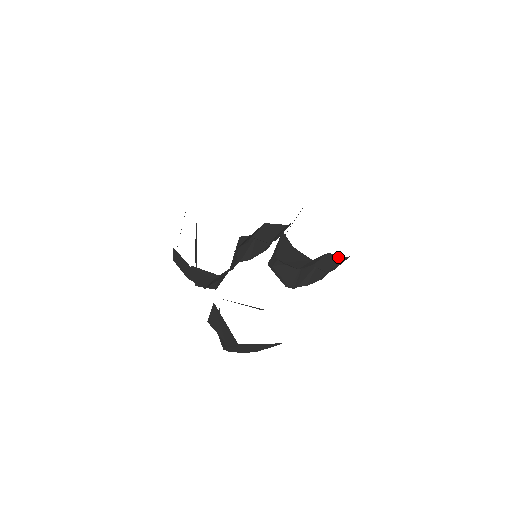
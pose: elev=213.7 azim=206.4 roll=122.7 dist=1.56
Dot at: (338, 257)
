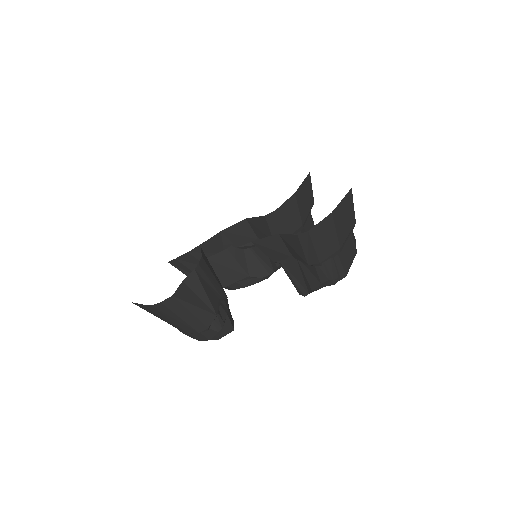
Dot at: (292, 237)
